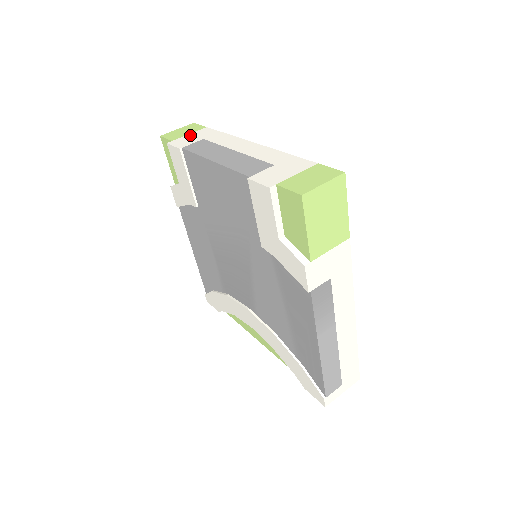
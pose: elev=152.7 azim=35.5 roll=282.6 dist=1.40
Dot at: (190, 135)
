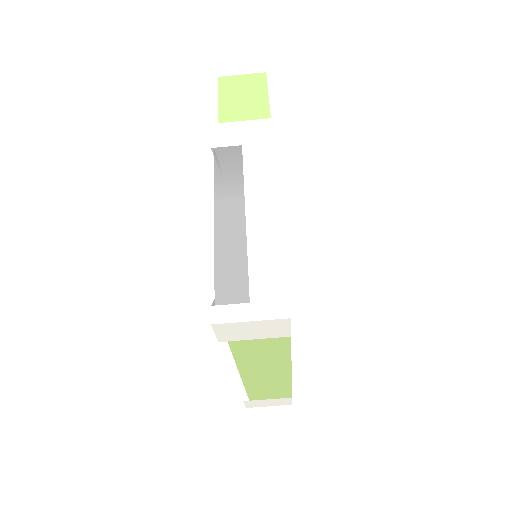
Dot at: occluded
